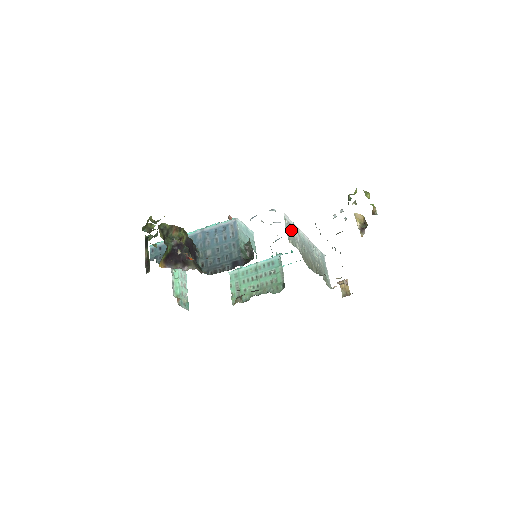
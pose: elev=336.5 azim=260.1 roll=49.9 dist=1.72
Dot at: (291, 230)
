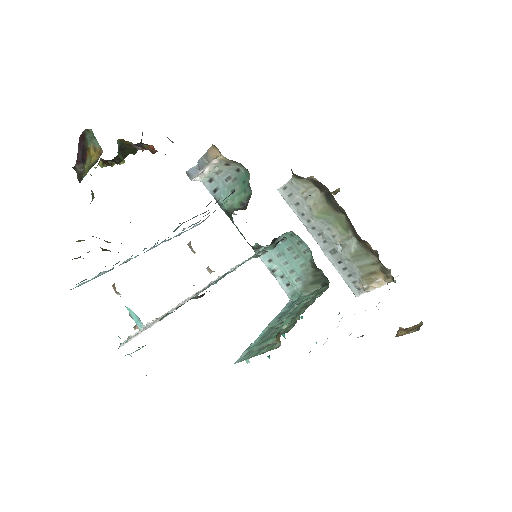
Dot at: occluded
